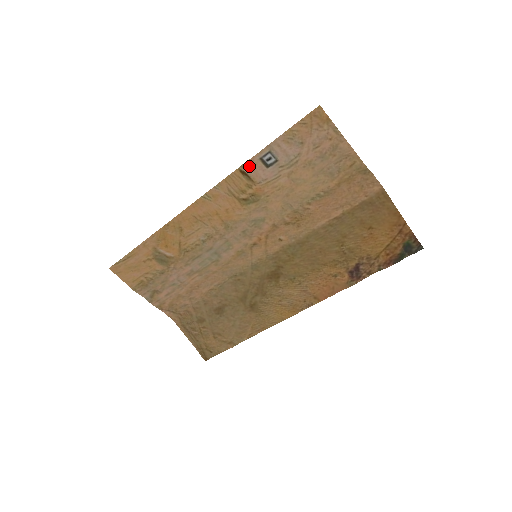
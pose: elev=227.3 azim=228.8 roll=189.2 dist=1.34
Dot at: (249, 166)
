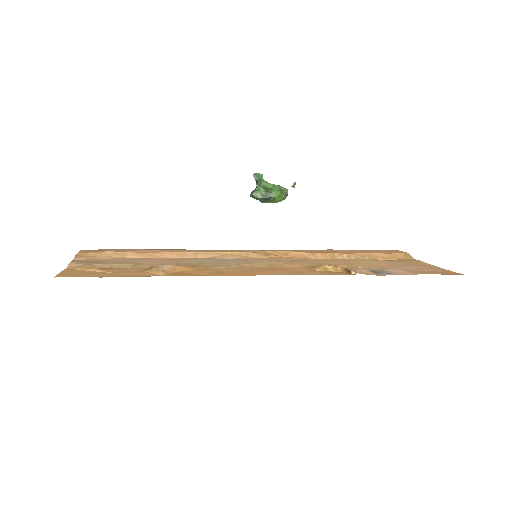
Dot at: (361, 273)
